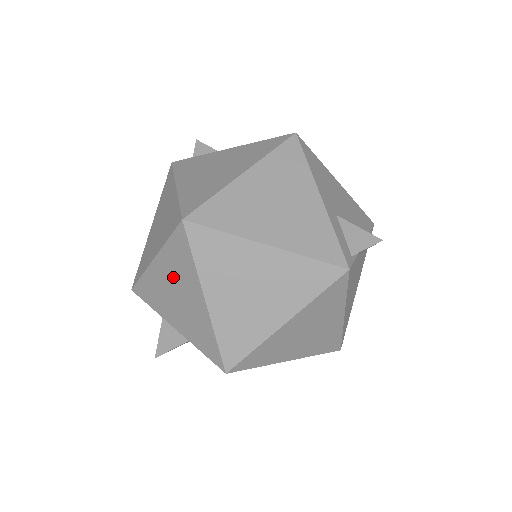
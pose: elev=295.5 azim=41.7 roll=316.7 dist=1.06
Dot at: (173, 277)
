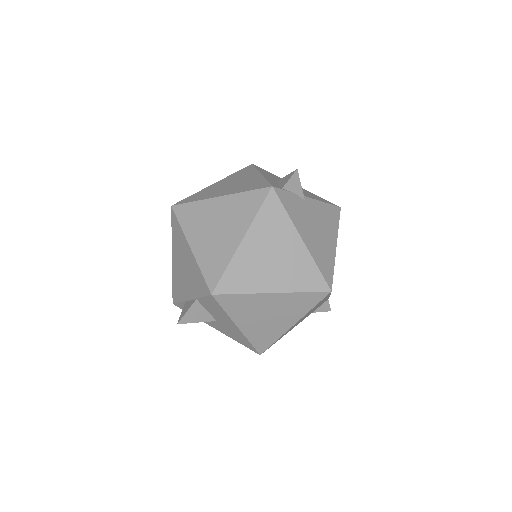
Dot at: (179, 255)
